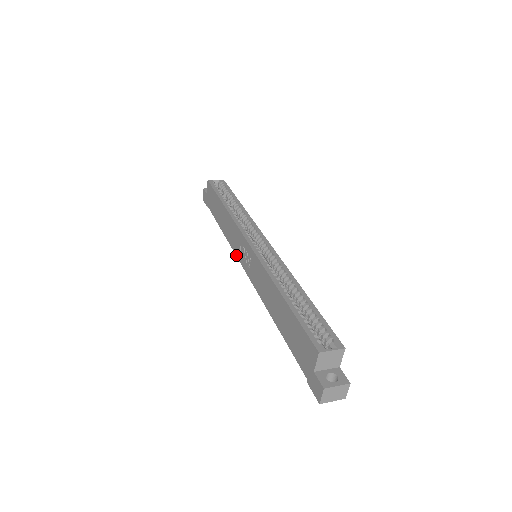
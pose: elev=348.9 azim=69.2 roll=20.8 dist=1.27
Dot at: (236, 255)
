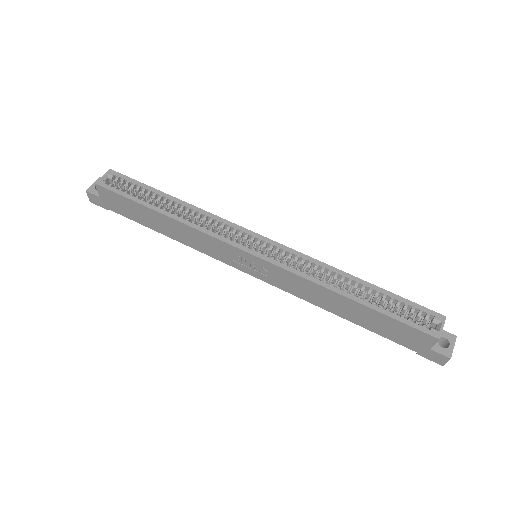
Dot at: occluded
